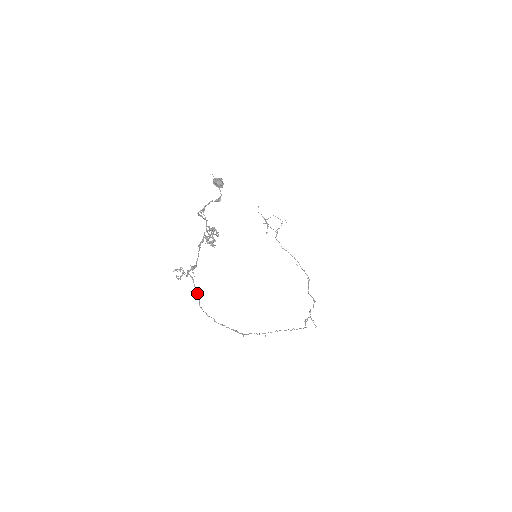
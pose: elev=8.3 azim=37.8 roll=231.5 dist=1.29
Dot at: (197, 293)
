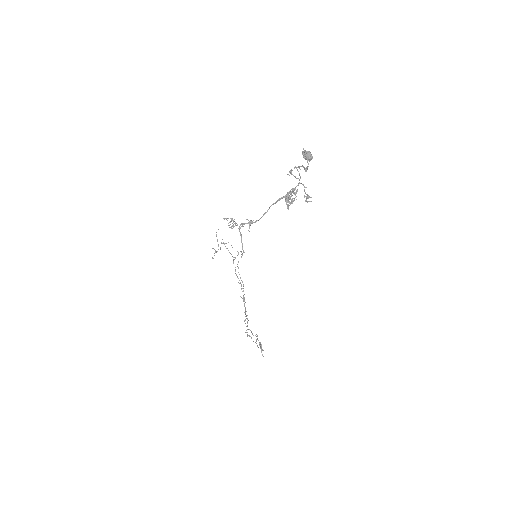
Dot at: occluded
